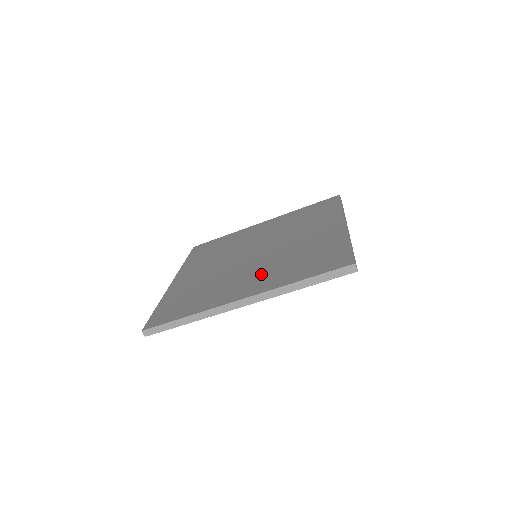
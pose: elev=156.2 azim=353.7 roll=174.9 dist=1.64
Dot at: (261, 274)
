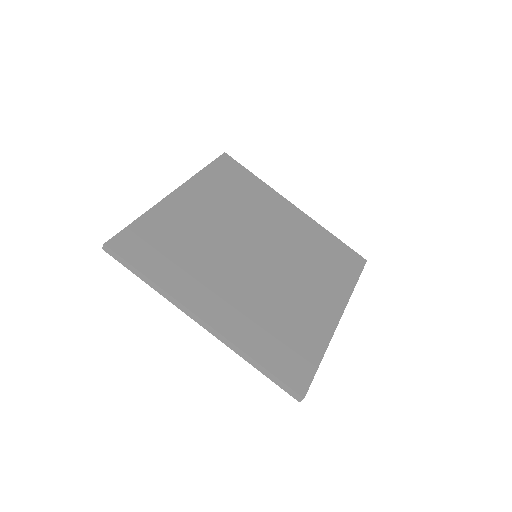
Dot at: (240, 302)
